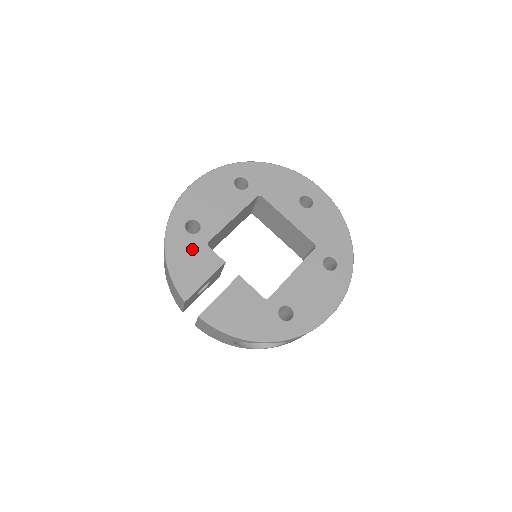
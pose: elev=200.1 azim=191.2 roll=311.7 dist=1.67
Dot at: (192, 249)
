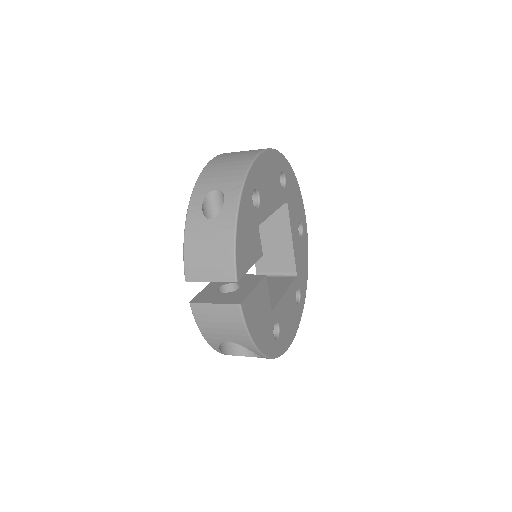
Dot at: (251, 224)
